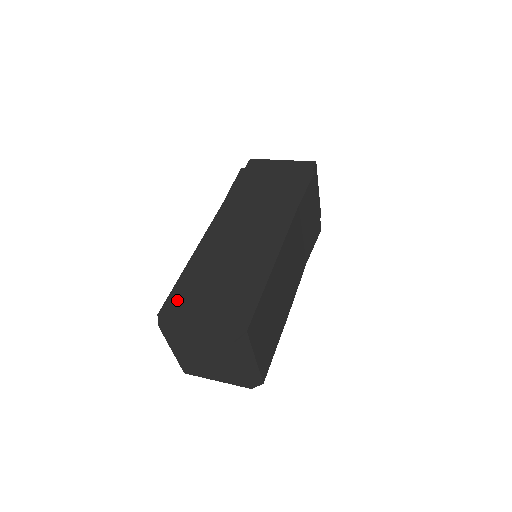
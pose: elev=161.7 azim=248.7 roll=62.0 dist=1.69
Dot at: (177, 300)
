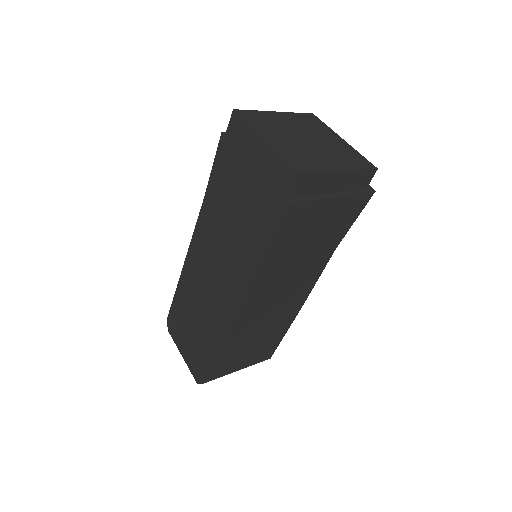
Dot at: (174, 315)
